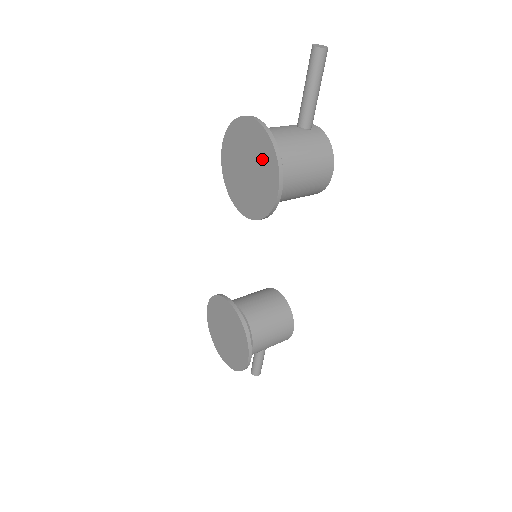
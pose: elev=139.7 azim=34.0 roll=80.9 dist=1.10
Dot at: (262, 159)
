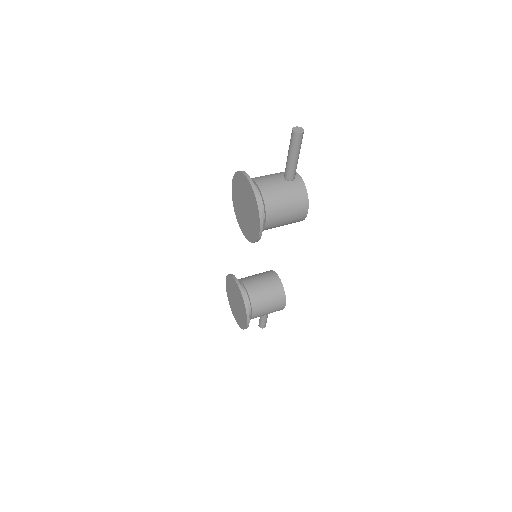
Dot at: (252, 206)
